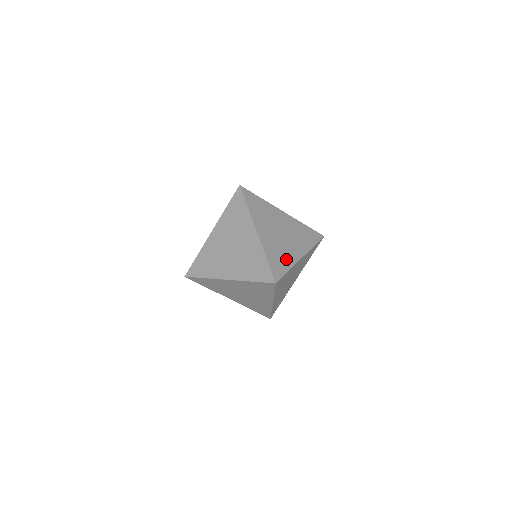
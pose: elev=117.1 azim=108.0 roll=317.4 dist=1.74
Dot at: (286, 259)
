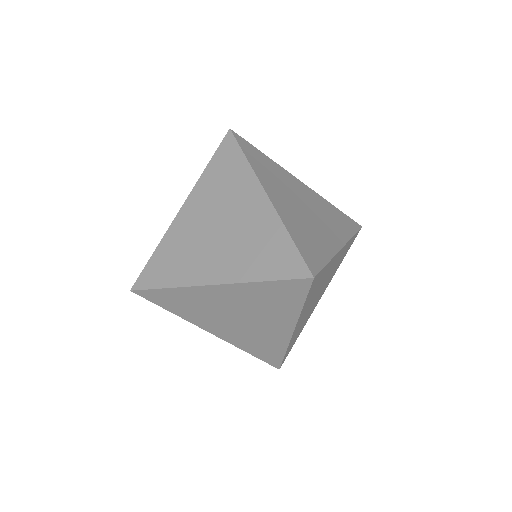
Dot at: (320, 244)
